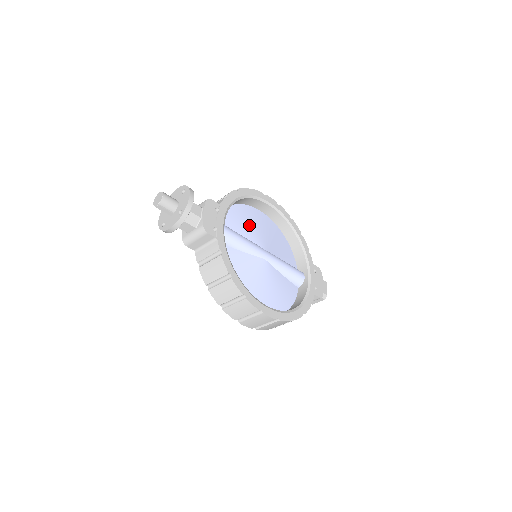
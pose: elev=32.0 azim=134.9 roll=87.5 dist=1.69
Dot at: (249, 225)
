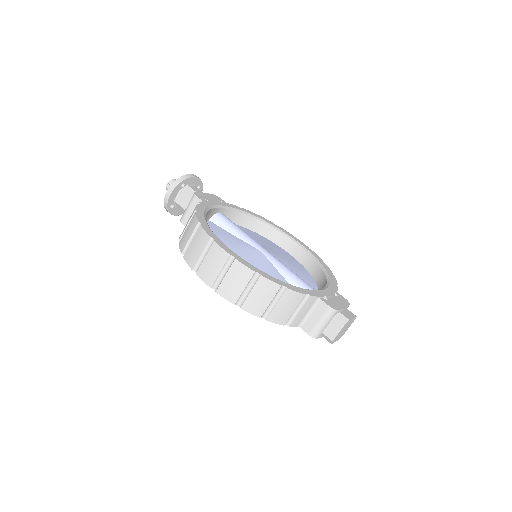
Dot at: (262, 241)
